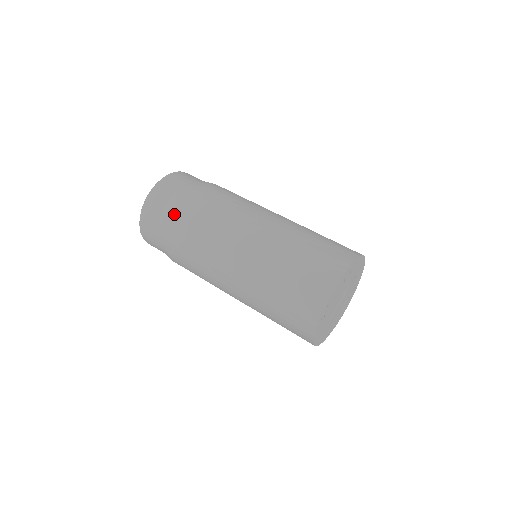
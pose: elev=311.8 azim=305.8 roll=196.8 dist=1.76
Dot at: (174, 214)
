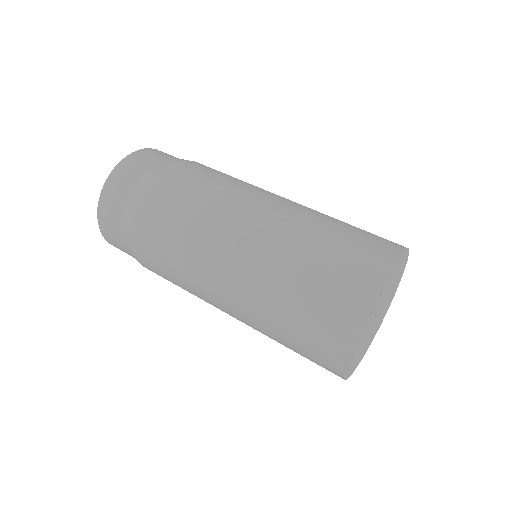
Dot at: (159, 176)
